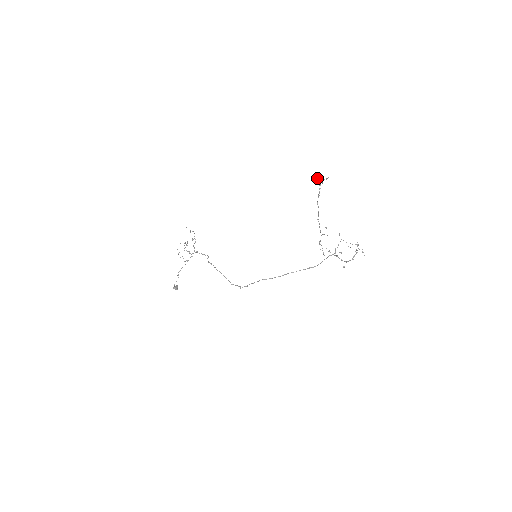
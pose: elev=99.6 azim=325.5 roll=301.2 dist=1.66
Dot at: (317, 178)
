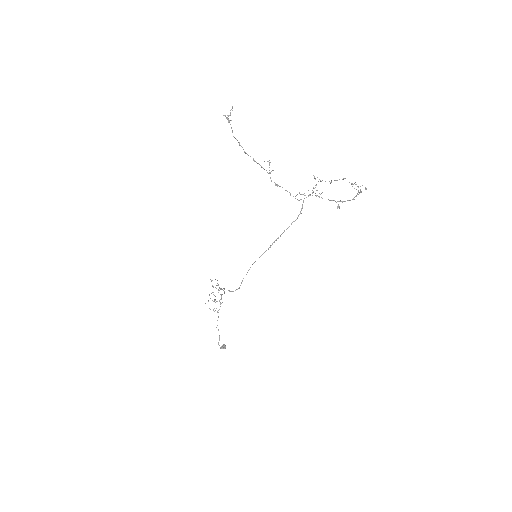
Dot at: (223, 115)
